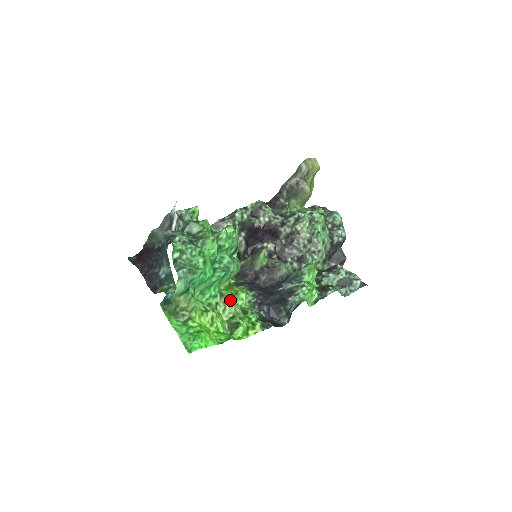
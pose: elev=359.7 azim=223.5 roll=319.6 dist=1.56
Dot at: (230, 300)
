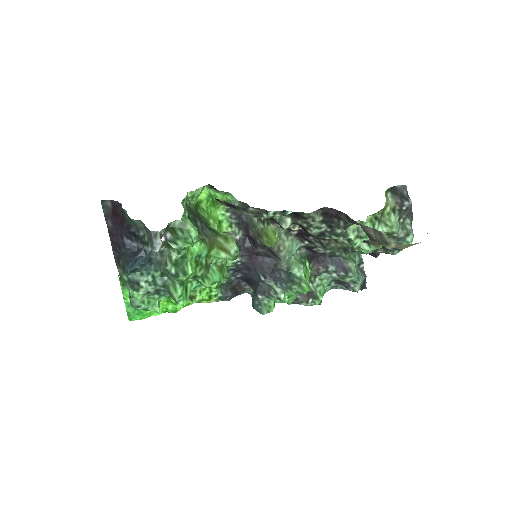
Dot at: occluded
